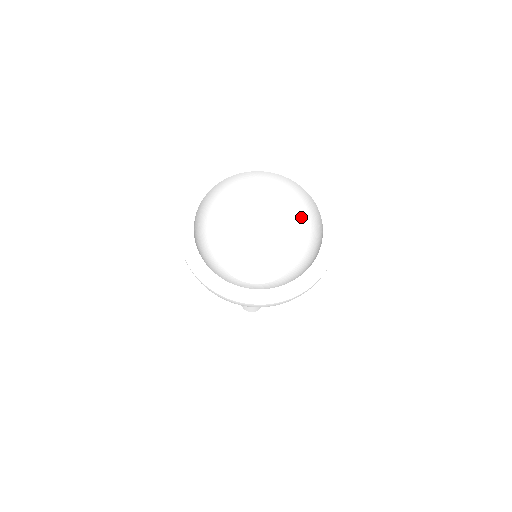
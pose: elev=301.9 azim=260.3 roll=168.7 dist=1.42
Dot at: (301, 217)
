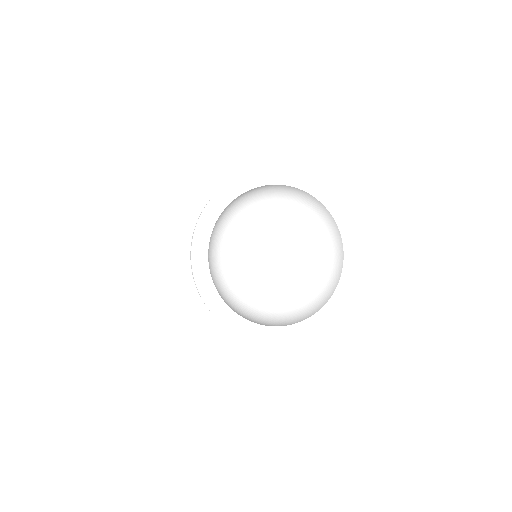
Dot at: (320, 268)
